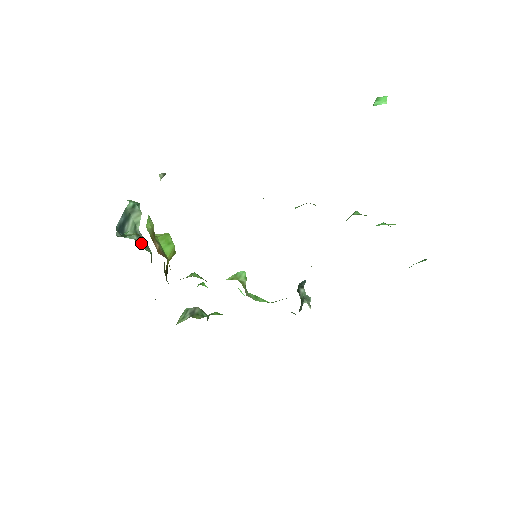
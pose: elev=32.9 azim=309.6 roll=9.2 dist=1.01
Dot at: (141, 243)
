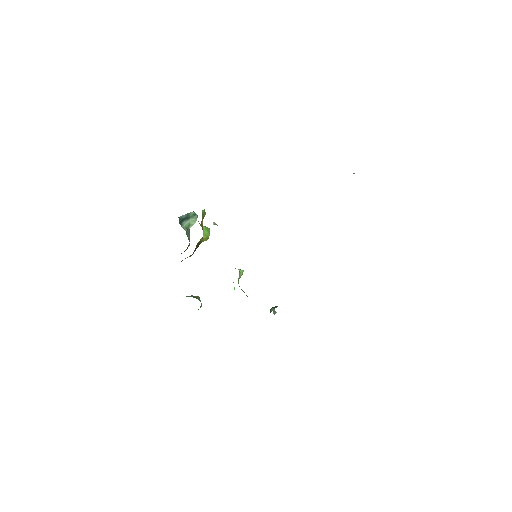
Dot at: (187, 235)
